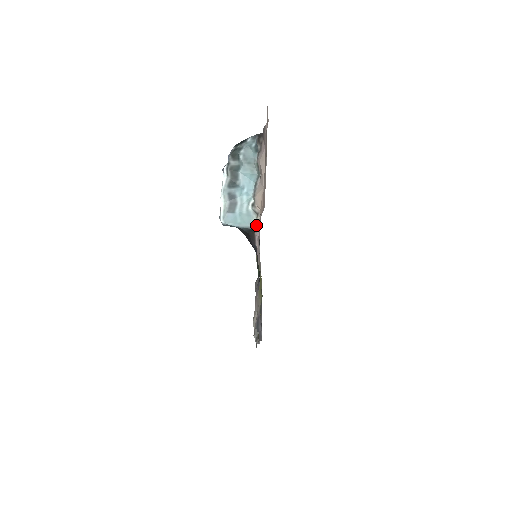
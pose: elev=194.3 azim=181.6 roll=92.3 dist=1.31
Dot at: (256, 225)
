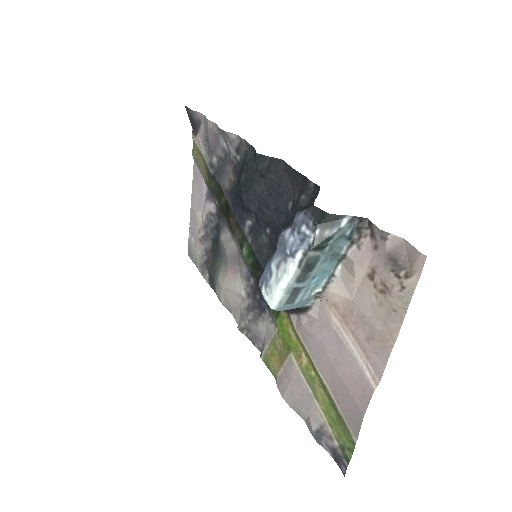
Dot at: (311, 306)
